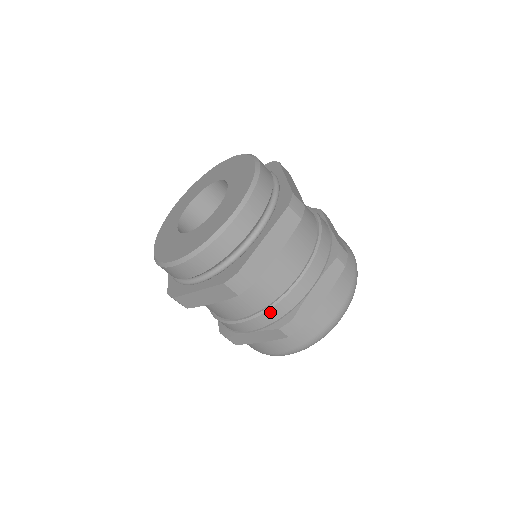
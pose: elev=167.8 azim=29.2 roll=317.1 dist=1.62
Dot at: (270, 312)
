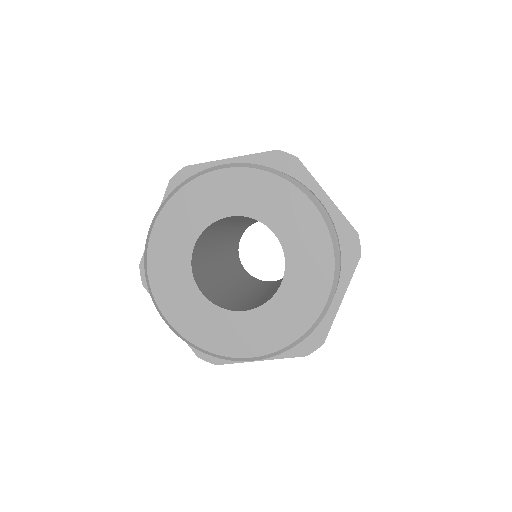
Dot at: occluded
